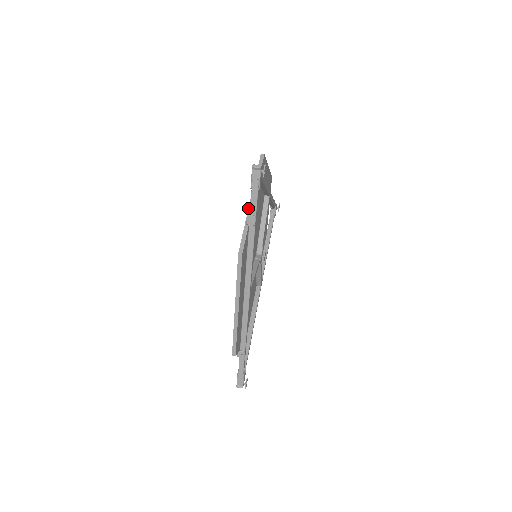
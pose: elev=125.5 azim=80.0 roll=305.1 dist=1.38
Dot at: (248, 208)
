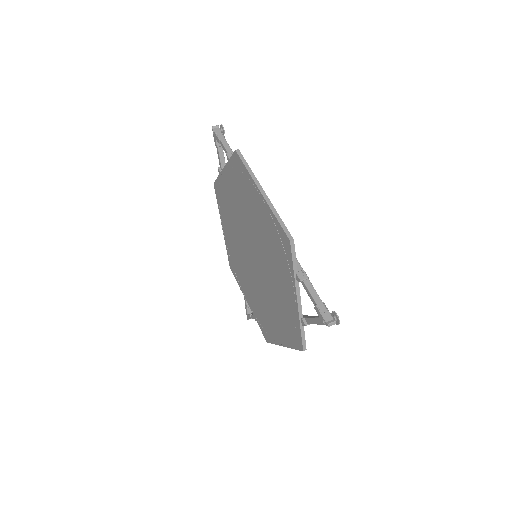
Dot at: (224, 166)
